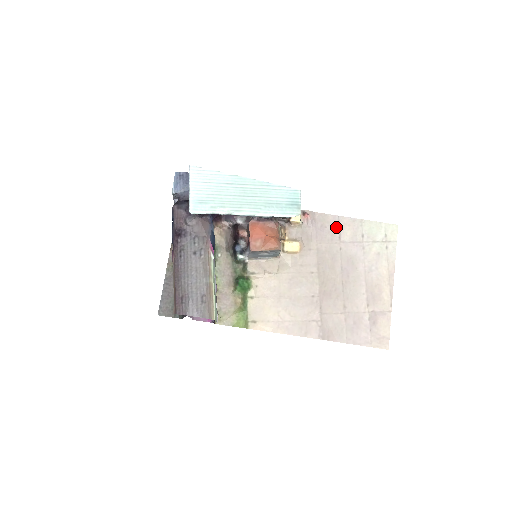
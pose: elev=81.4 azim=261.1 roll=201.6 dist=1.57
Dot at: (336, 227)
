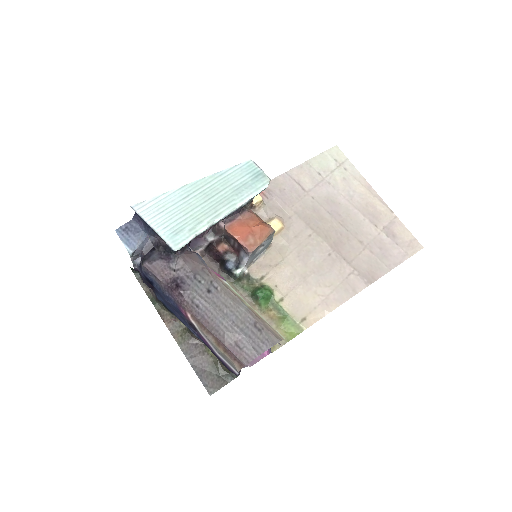
Dot at: (292, 183)
